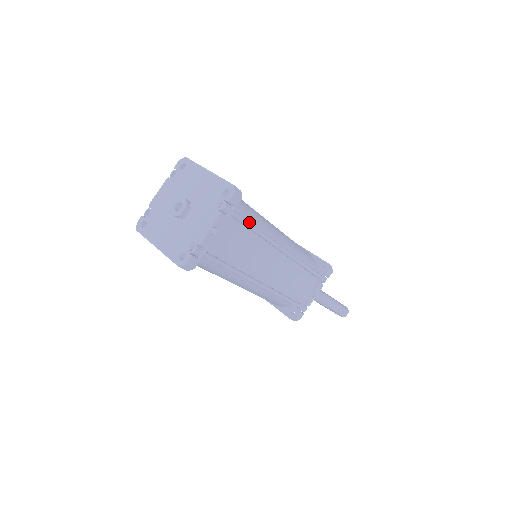
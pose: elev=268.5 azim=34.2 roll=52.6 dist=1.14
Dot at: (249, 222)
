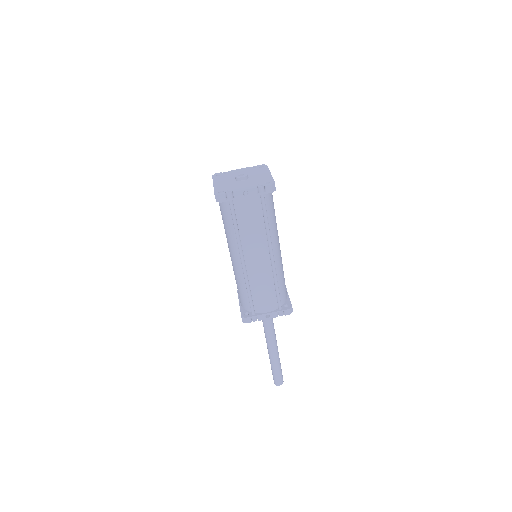
Dot at: occluded
